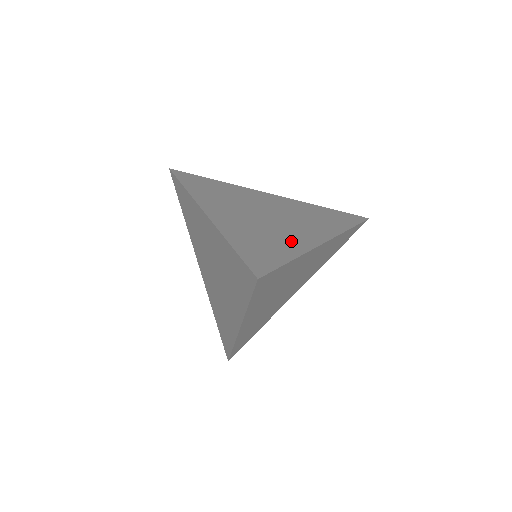
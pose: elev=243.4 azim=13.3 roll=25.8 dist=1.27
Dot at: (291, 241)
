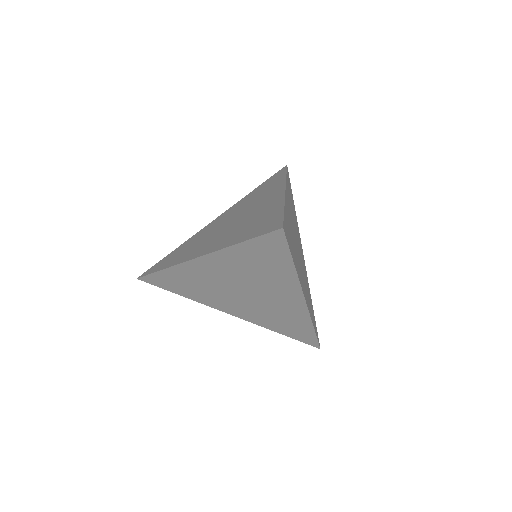
Dot at: (267, 208)
